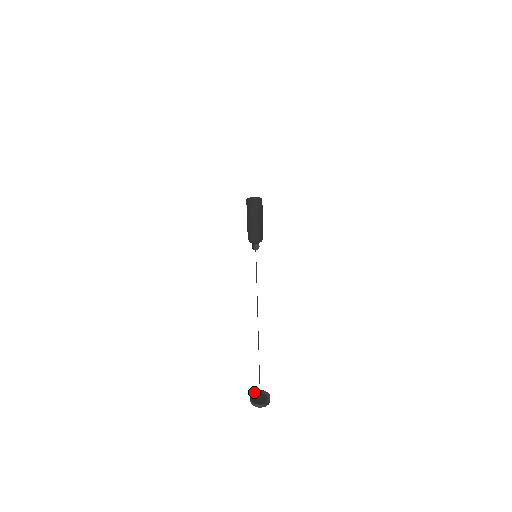
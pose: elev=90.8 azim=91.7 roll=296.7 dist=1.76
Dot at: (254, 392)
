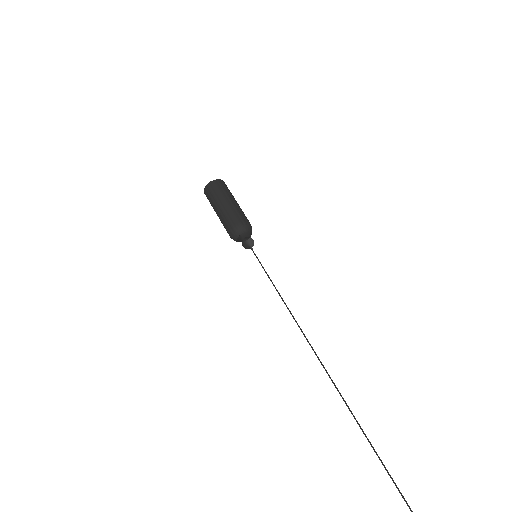
Dot at: out of frame
